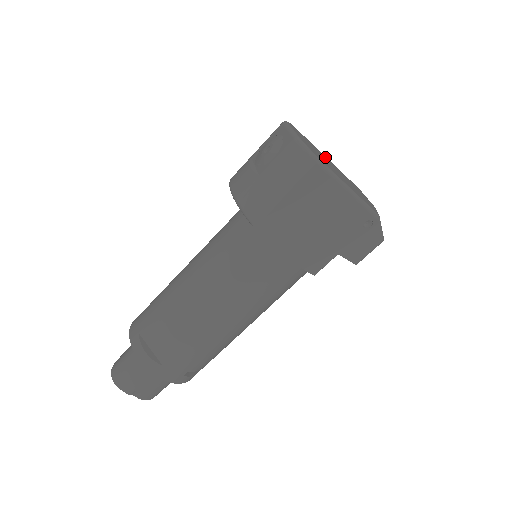
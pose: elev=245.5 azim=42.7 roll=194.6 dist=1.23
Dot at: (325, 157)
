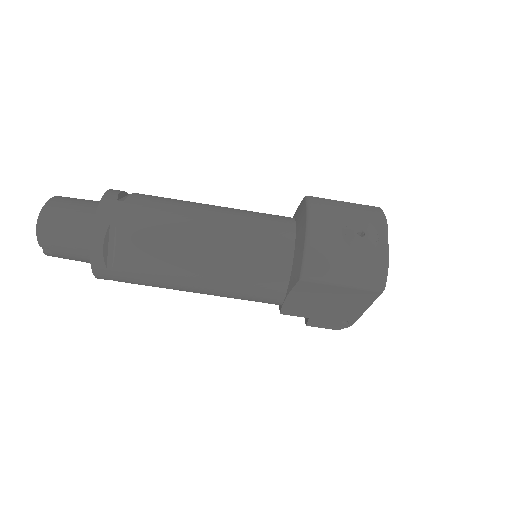
Dot at: occluded
